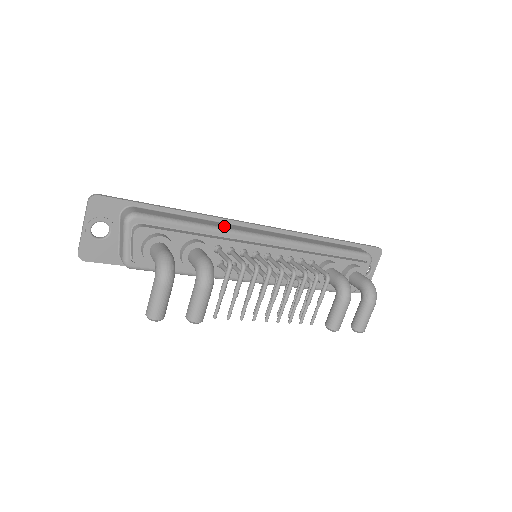
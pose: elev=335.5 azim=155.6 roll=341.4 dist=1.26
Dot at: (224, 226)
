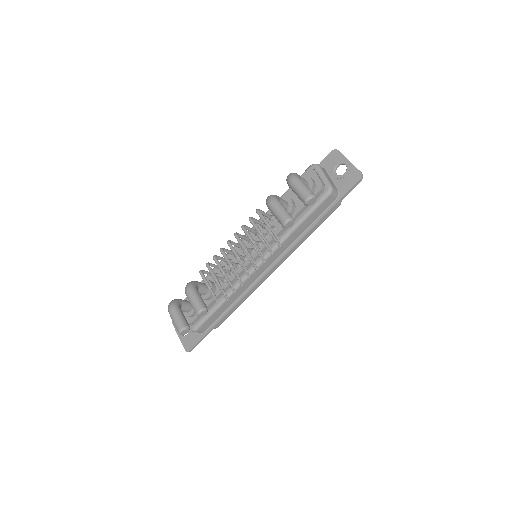
Dot at: occluded
